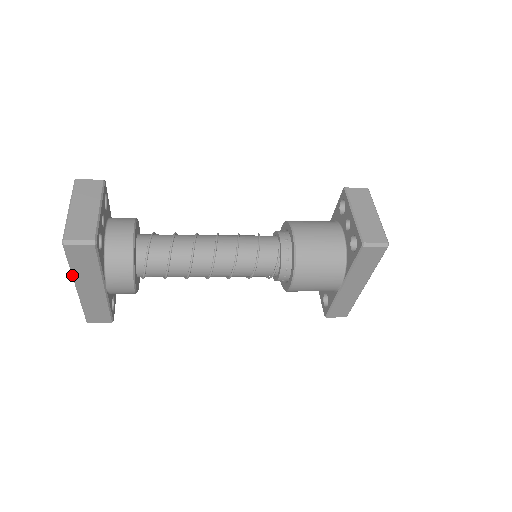
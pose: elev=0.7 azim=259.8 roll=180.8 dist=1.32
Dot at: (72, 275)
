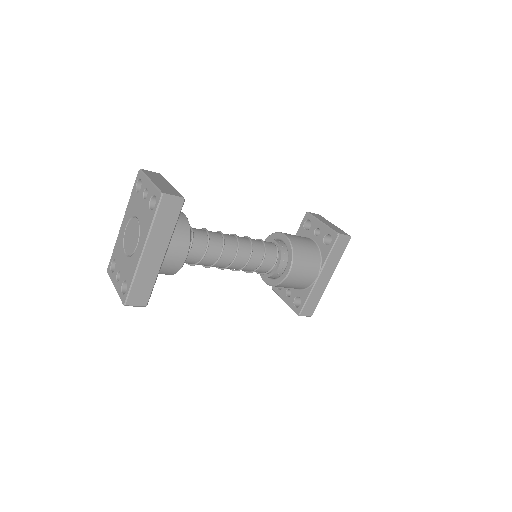
Dot at: (148, 235)
